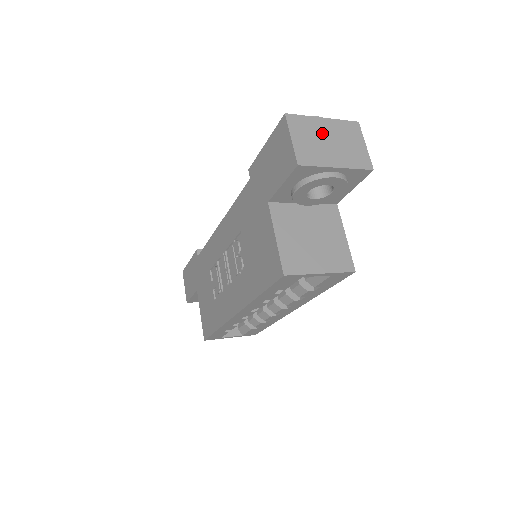
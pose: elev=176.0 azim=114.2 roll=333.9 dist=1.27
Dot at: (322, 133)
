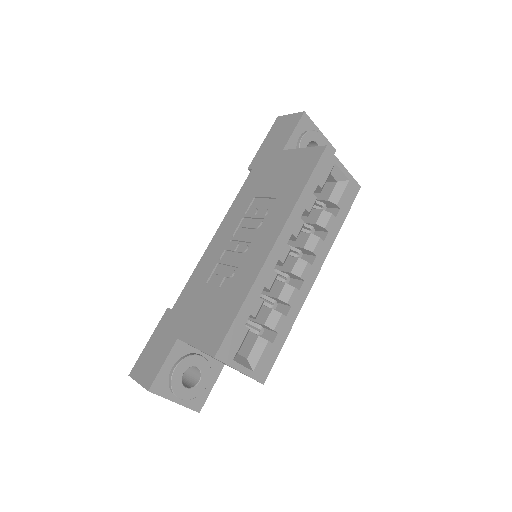
Dot at: occluded
